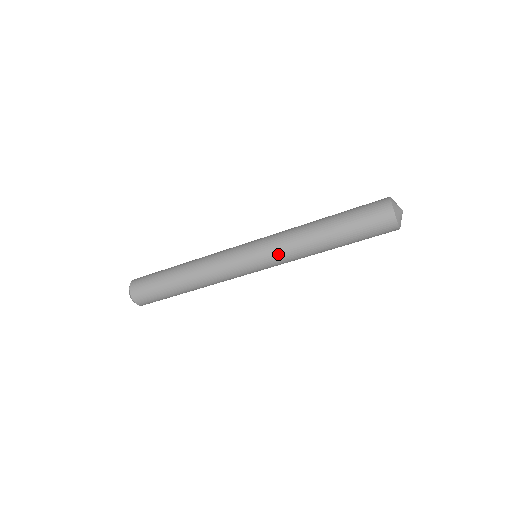
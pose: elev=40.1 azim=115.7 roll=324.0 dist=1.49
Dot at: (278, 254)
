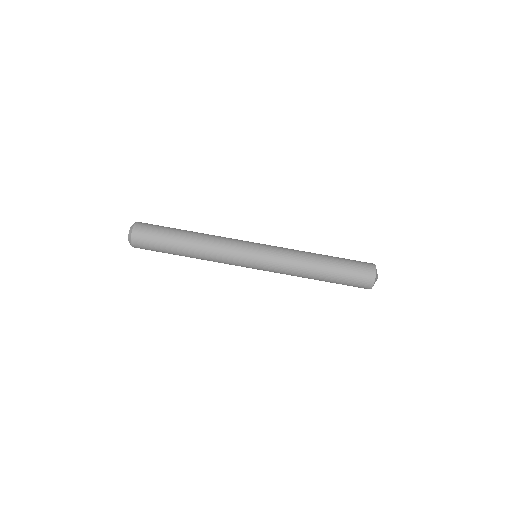
Dot at: (279, 260)
